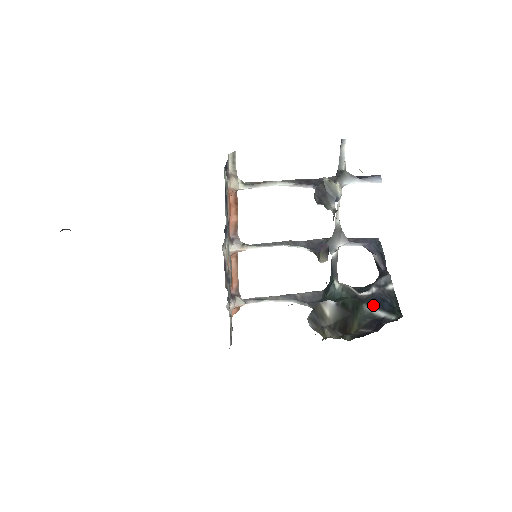
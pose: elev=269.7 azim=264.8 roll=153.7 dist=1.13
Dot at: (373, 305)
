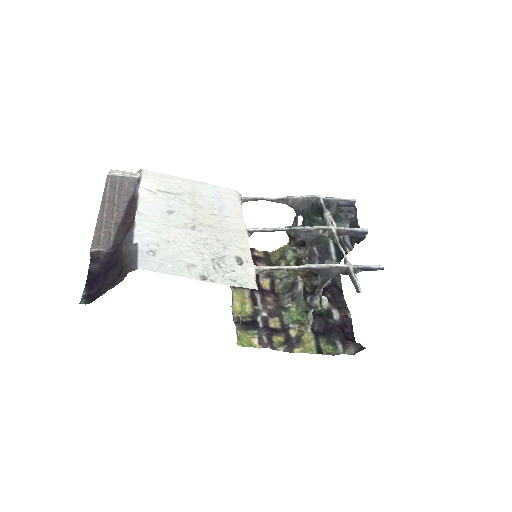
Dot at: occluded
